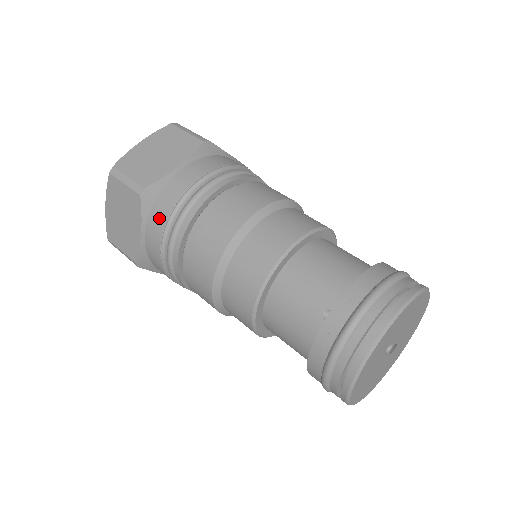
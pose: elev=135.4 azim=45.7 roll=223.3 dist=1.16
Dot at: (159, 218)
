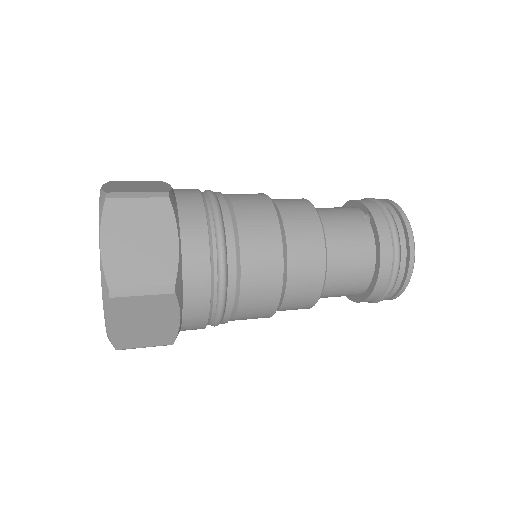
Dot at: (194, 216)
